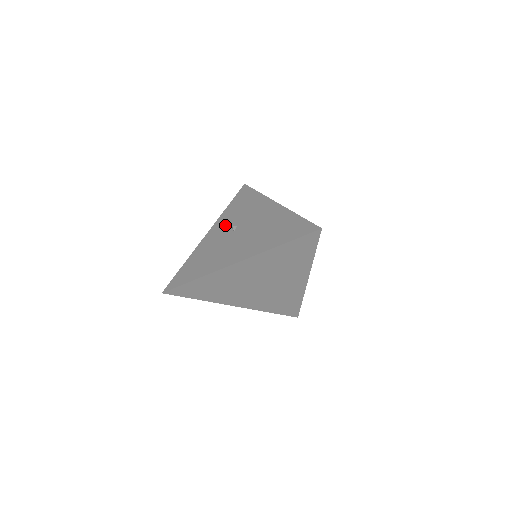
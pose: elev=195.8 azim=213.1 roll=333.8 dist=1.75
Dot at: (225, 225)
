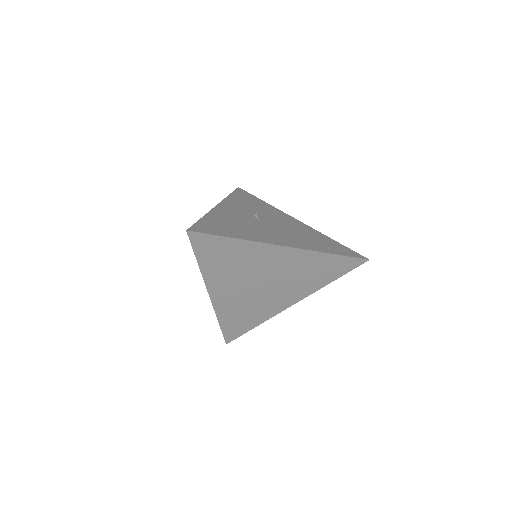
Dot at: (241, 208)
